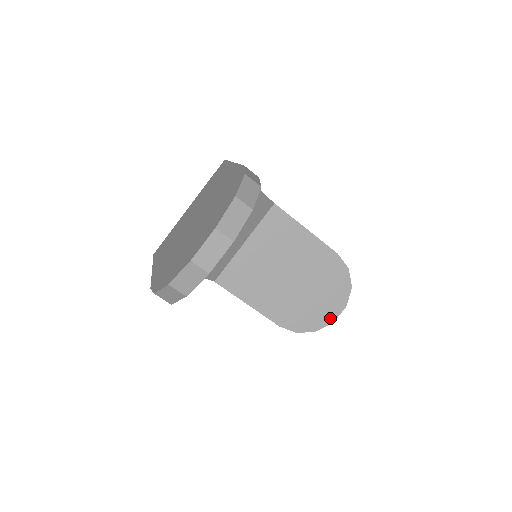
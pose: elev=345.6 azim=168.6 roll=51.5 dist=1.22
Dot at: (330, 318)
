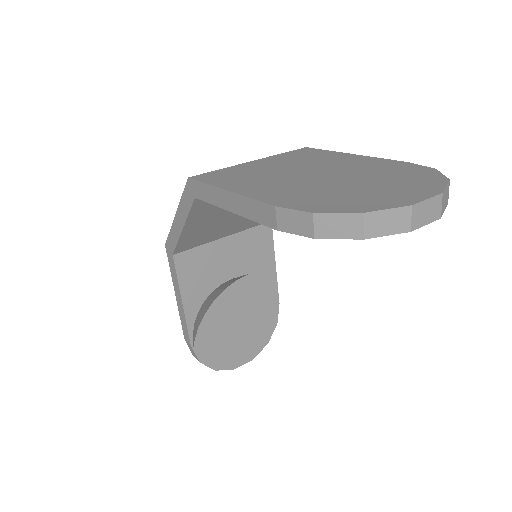
Dot at: (234, 363)
